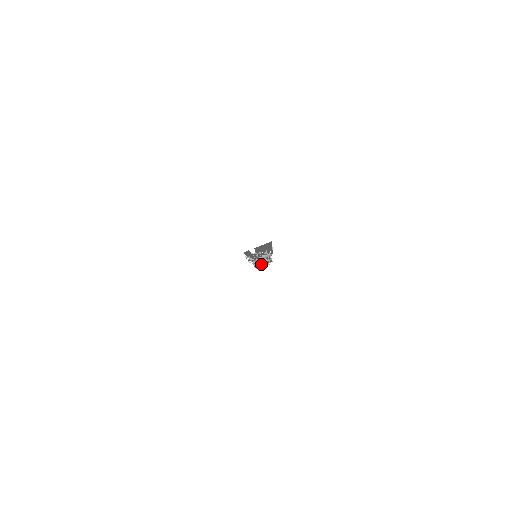
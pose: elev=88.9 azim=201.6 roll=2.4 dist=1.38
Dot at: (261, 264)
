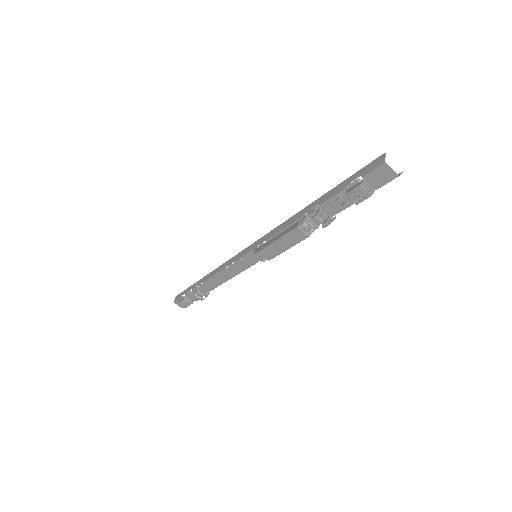
Dot at: (364, 184)
